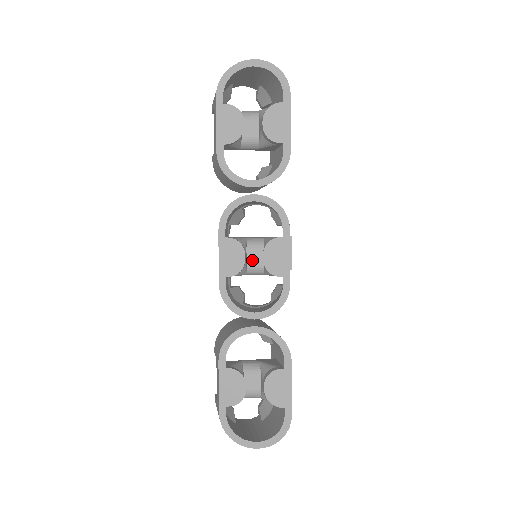
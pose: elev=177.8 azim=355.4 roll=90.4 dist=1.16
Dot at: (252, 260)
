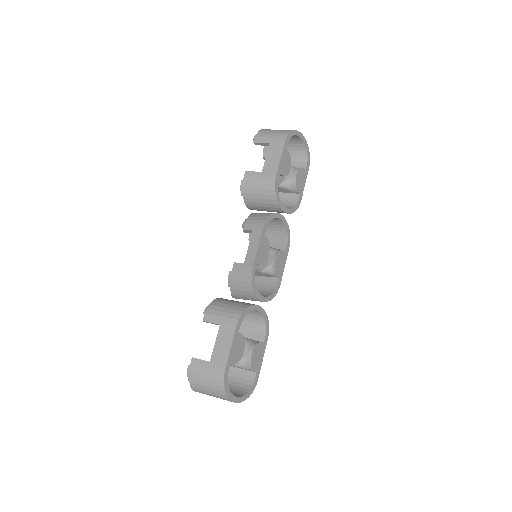
Dot at: occluded
